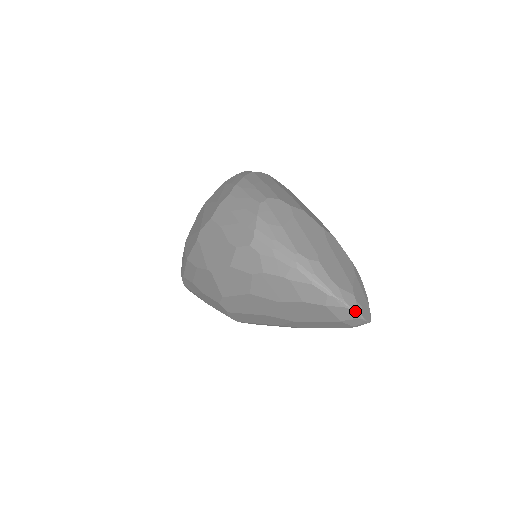
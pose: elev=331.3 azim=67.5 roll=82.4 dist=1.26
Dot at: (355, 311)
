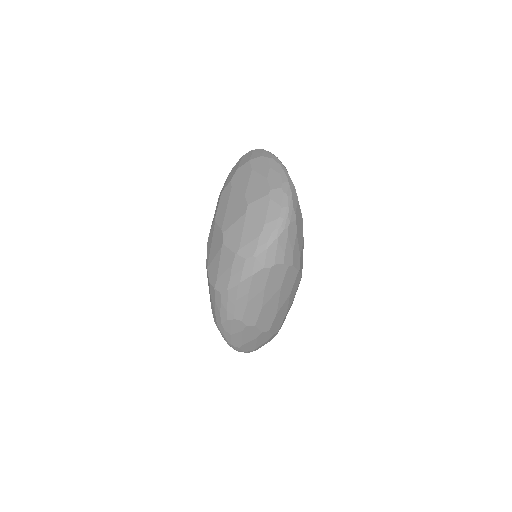
Dot at: occluded
